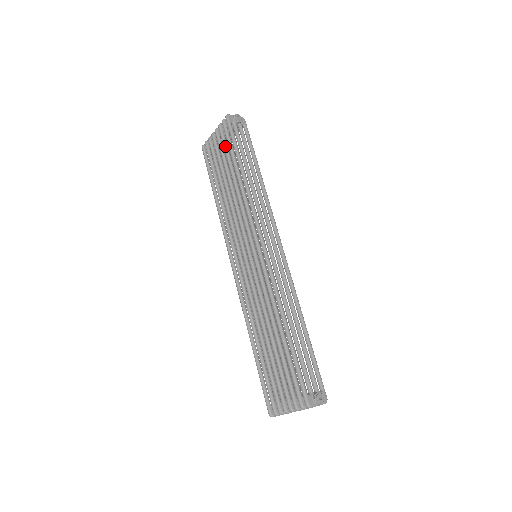
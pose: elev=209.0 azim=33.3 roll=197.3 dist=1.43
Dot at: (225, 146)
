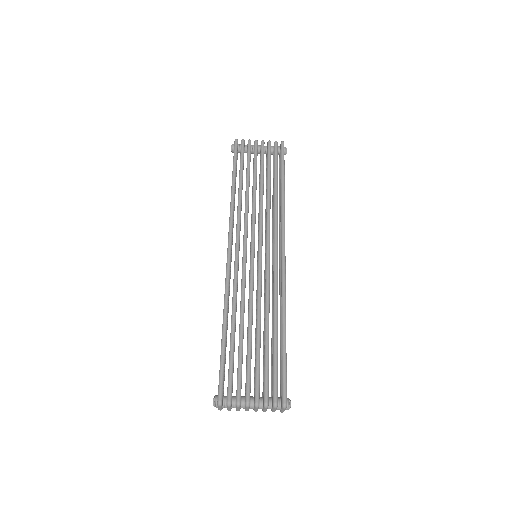
Dot at: occluded
